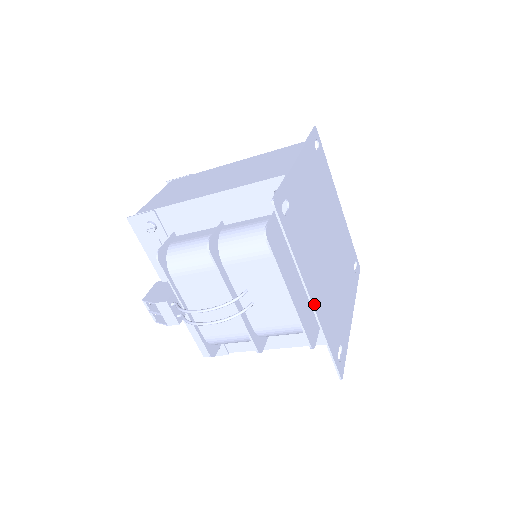
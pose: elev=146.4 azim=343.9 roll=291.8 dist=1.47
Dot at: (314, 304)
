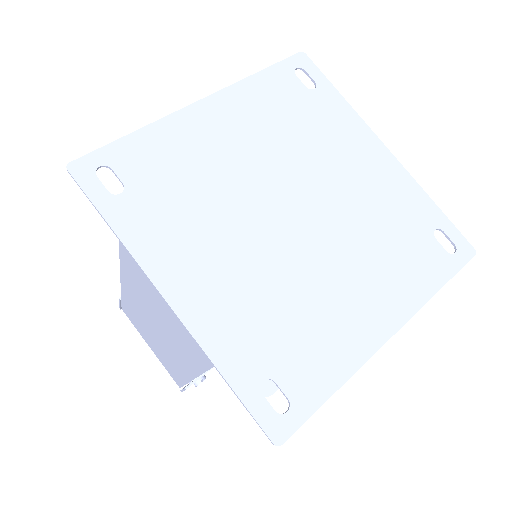
Dot at: (395, 325)
